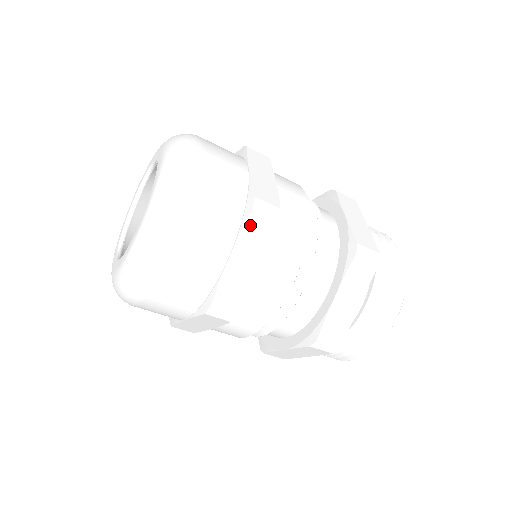
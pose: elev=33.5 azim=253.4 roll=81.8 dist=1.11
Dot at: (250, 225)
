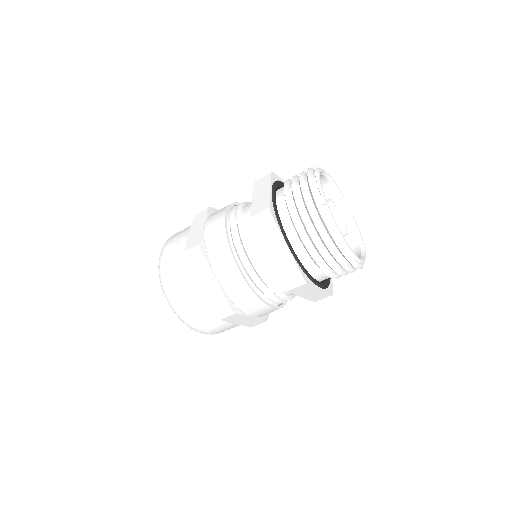
Dot at: (195, 219)
